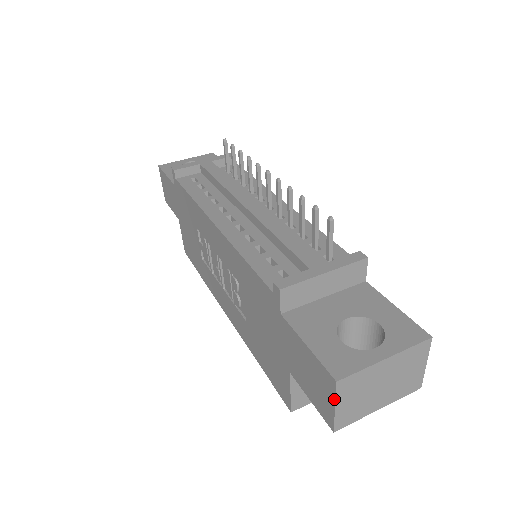
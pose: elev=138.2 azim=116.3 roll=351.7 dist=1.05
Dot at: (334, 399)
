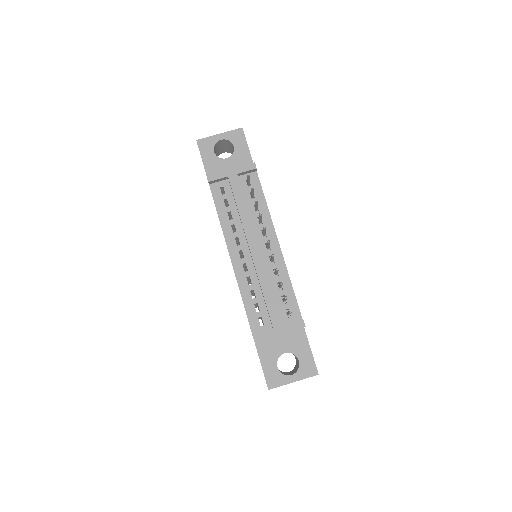
Dot at: occluded
